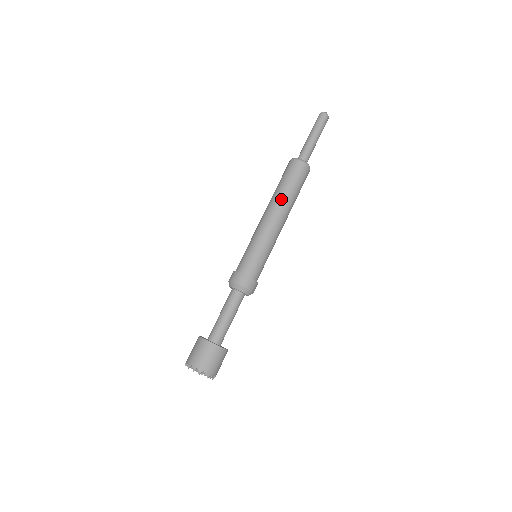
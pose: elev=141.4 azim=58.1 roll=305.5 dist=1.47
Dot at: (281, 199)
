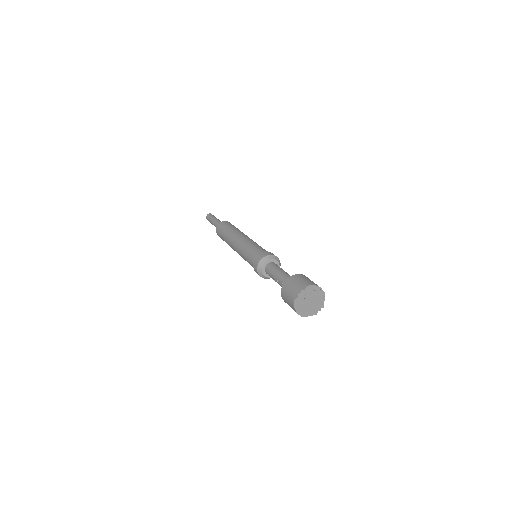
Dot at: (239, 231)
